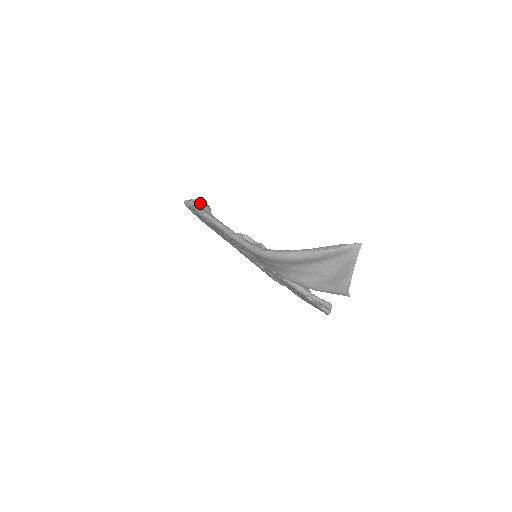
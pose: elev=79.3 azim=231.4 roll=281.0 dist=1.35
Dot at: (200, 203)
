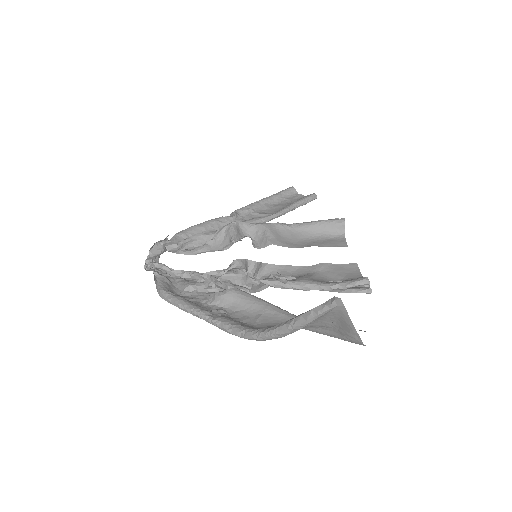
Dot at: (157, 268)
